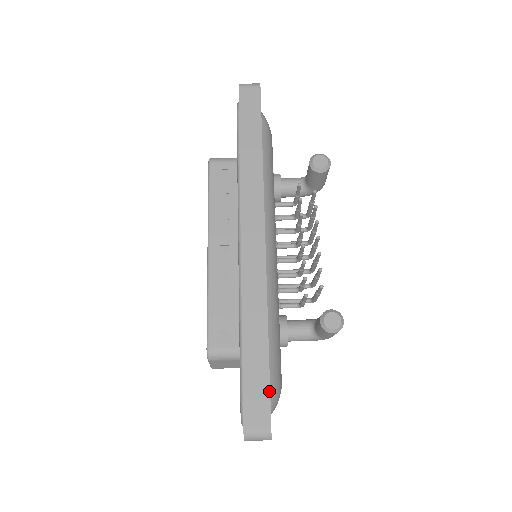
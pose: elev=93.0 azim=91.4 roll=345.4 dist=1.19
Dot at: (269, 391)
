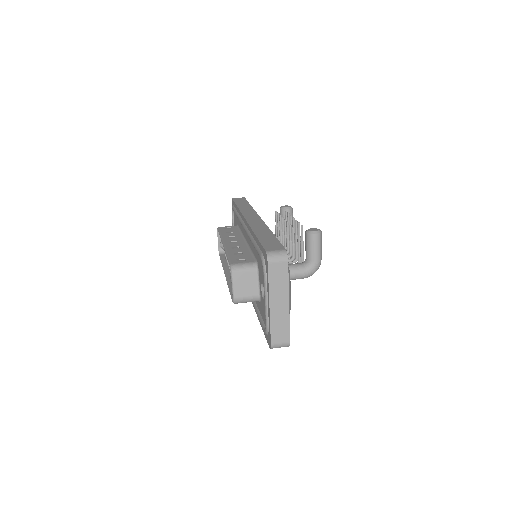
Dot at: (279, 242)
